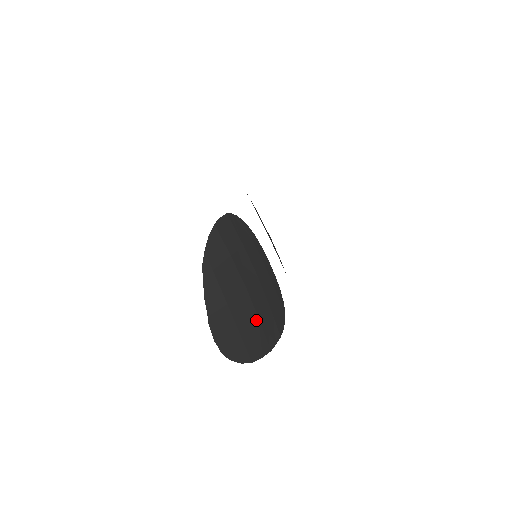
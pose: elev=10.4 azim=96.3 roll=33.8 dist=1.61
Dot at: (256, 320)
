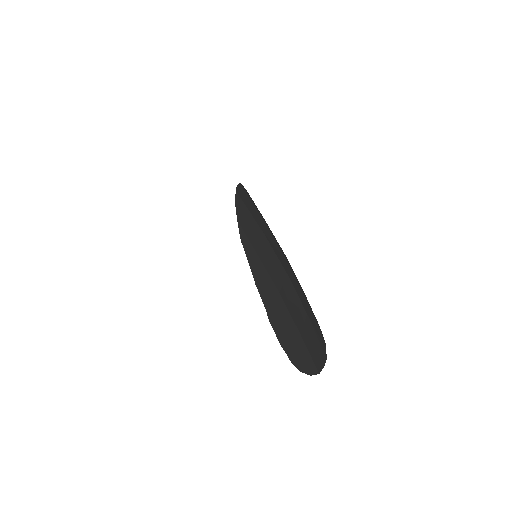
Dot at: (306, 317)
